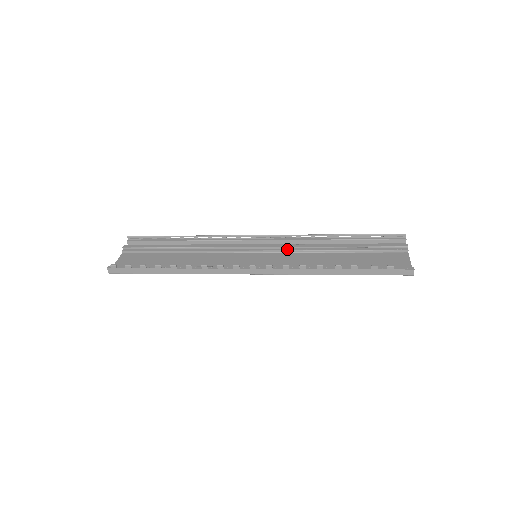
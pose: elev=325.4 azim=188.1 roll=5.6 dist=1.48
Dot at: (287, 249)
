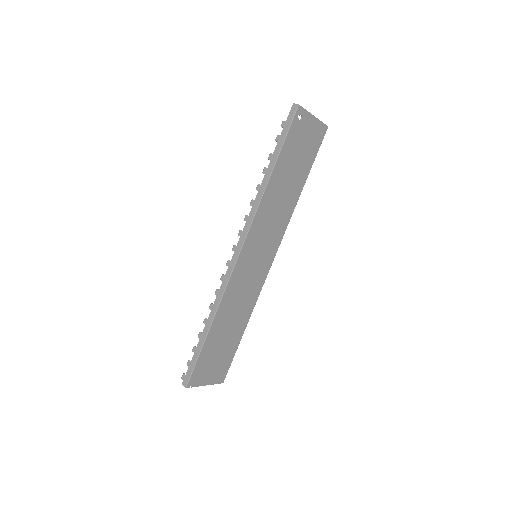
Dot at: (272, 229)
